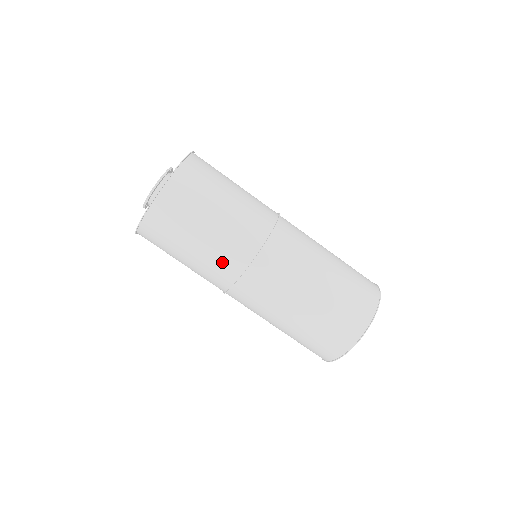
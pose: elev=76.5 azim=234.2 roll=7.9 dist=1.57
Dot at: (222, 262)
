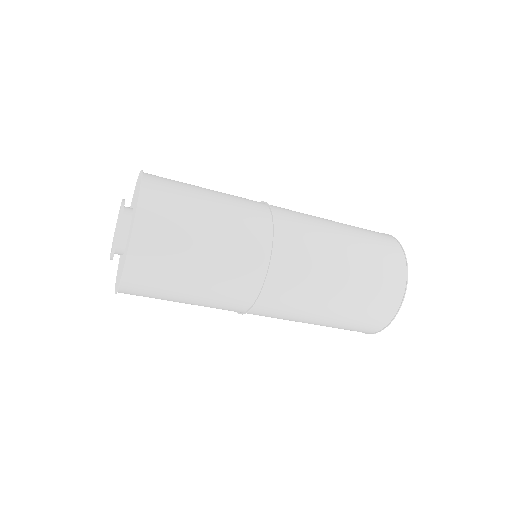
Dot at: (229, 296)
